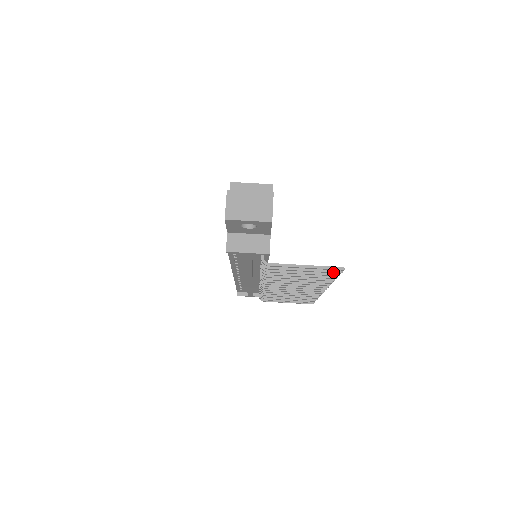
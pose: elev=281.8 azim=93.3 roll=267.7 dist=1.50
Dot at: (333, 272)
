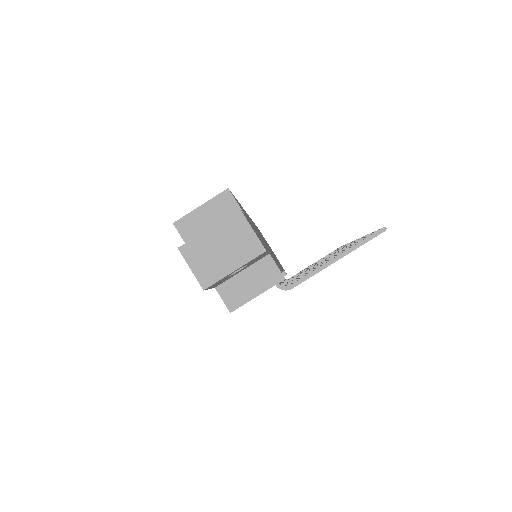
Dot at: occluded
